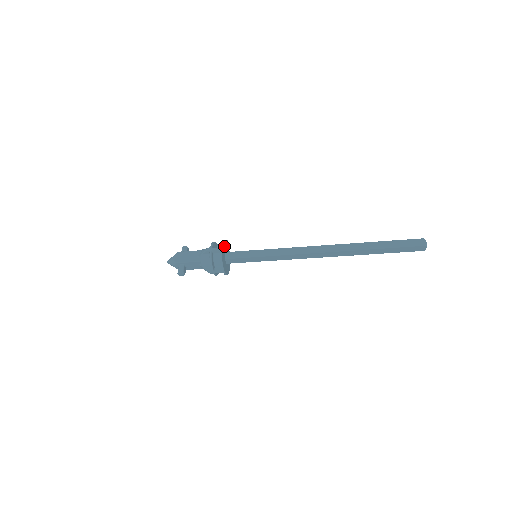
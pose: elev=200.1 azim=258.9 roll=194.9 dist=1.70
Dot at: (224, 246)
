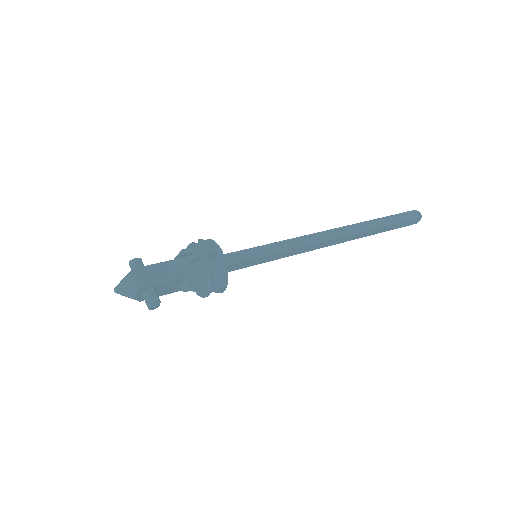
Dot at: (213, 246)
